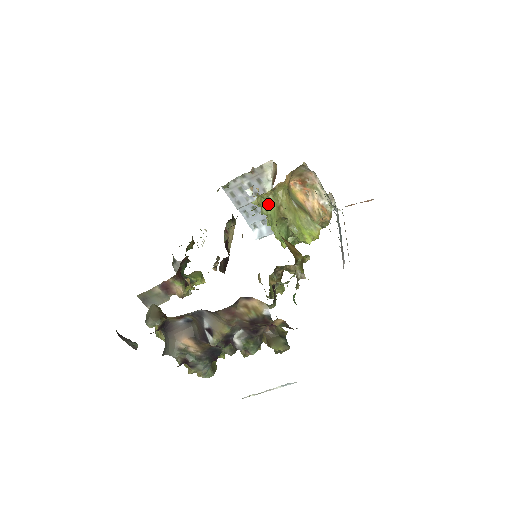
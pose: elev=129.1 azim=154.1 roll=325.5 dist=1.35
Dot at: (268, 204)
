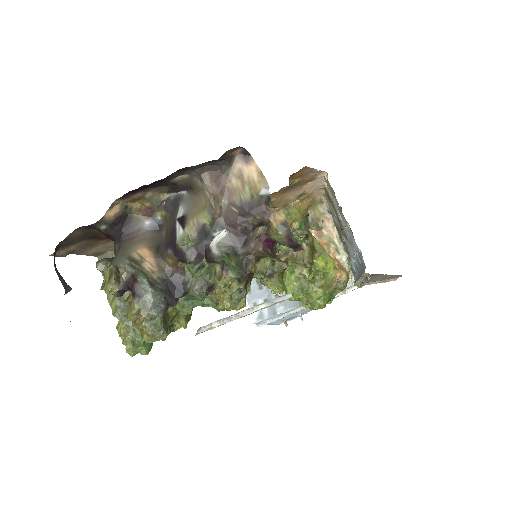
Dot at: occluded
